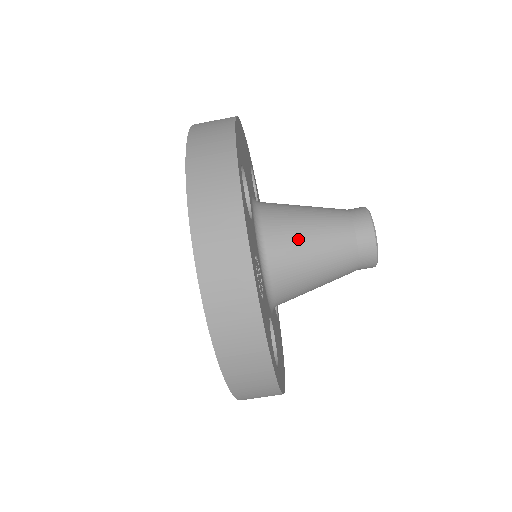
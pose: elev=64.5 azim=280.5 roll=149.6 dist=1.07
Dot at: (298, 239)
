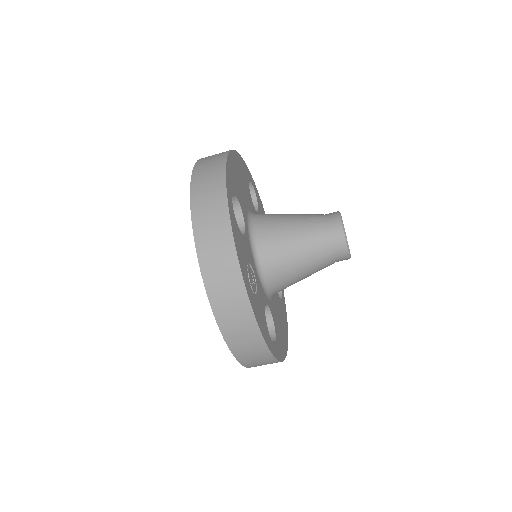
Dot at: (284, 244)
